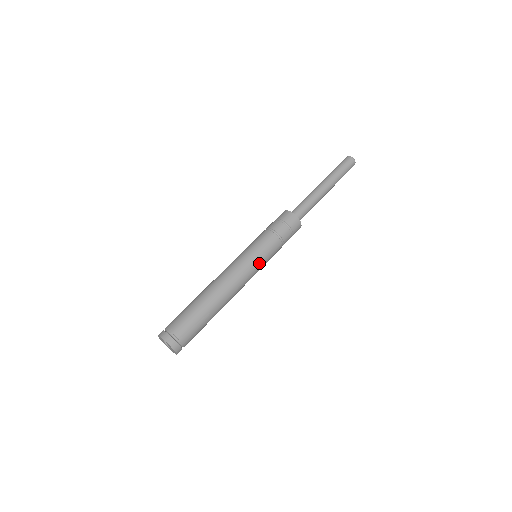
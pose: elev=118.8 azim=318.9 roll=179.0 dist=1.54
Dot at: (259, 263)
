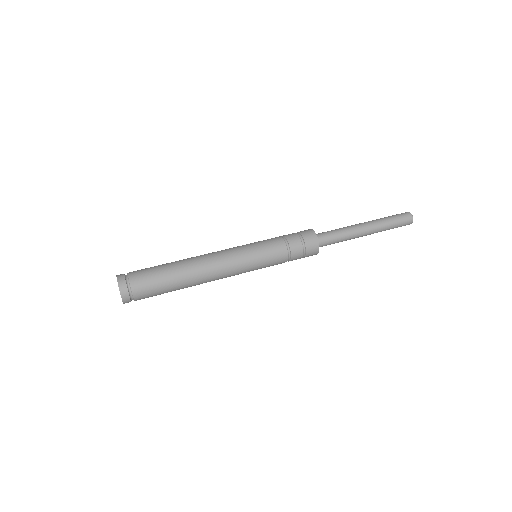
Dot at: (253, 262)
